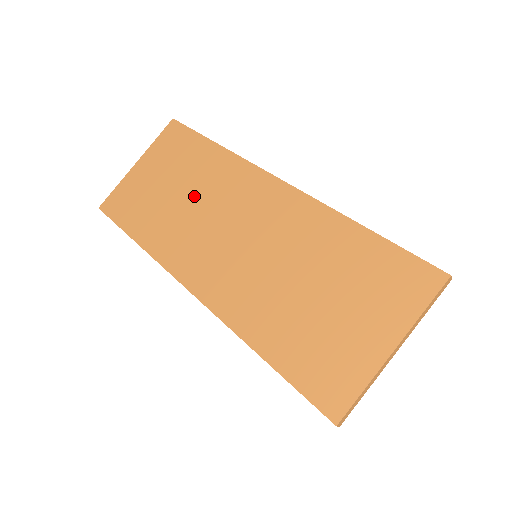
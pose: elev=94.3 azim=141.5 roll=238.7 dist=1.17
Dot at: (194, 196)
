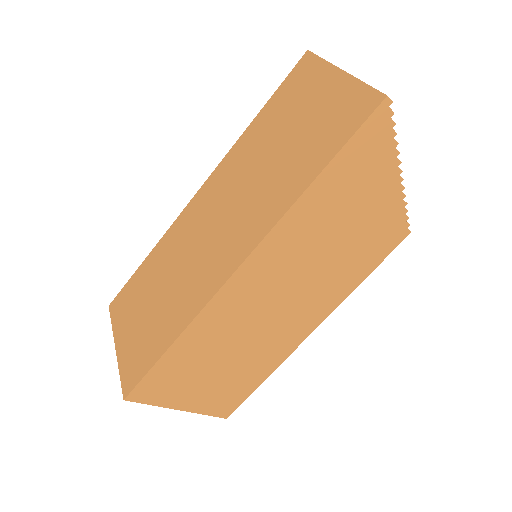
Dot at: (171, 273)
